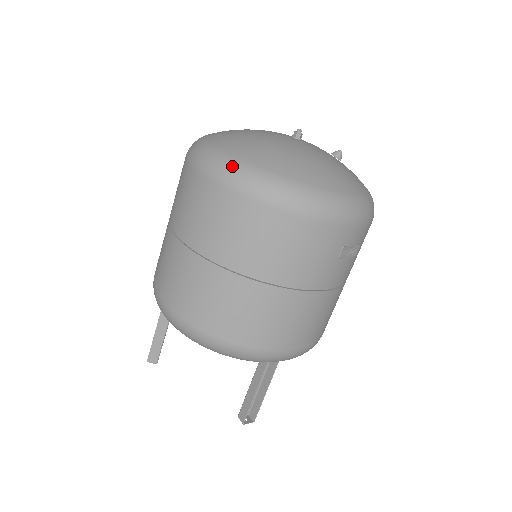
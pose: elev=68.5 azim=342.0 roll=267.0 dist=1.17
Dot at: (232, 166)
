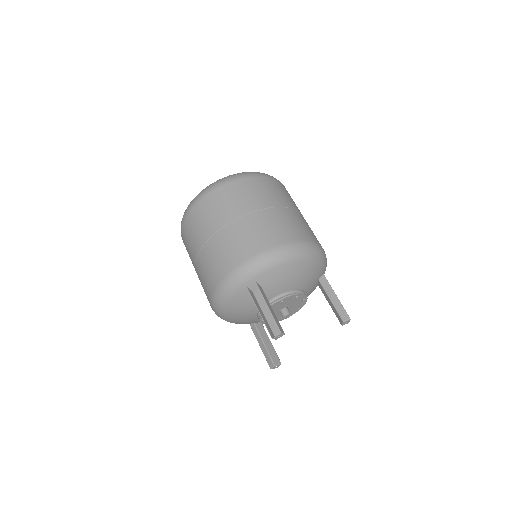
Dot at: (250, 172)
